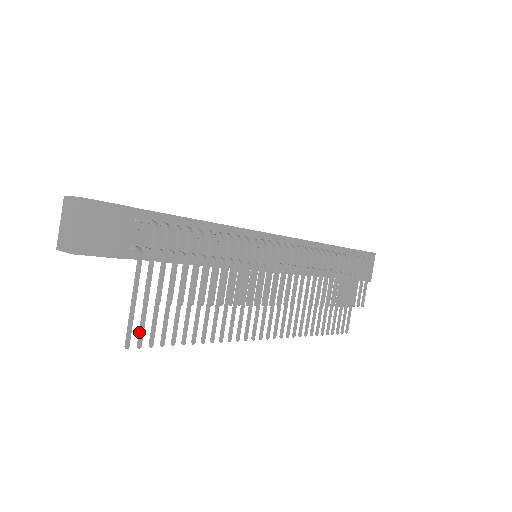
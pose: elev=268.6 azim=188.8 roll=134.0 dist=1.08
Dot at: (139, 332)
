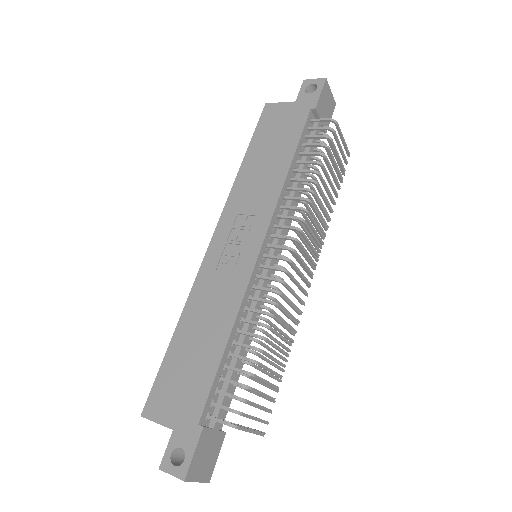
Dot at: occluded
